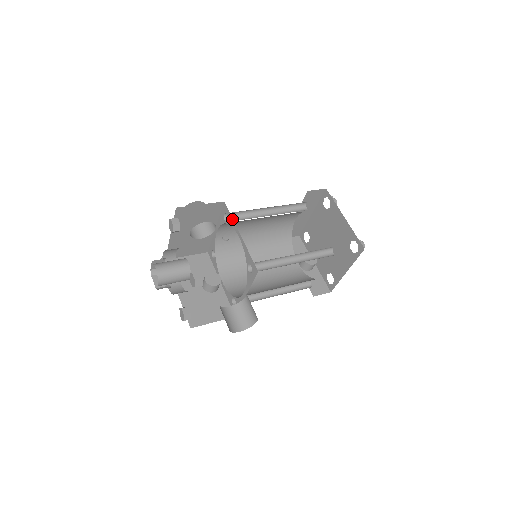
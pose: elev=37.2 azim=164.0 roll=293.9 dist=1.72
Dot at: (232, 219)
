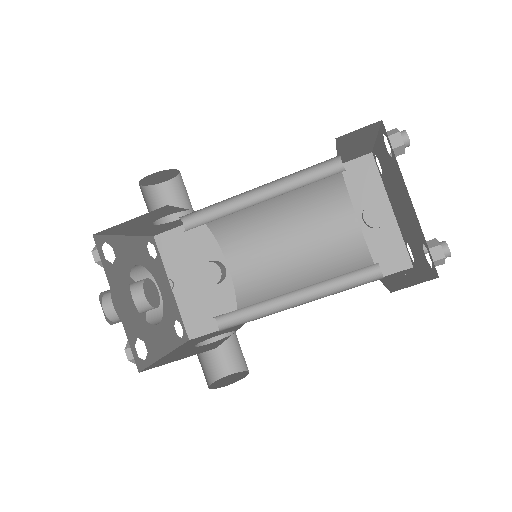
Dot at: occluded
